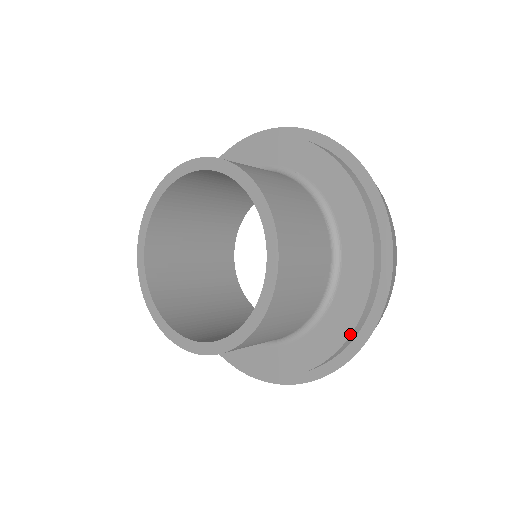
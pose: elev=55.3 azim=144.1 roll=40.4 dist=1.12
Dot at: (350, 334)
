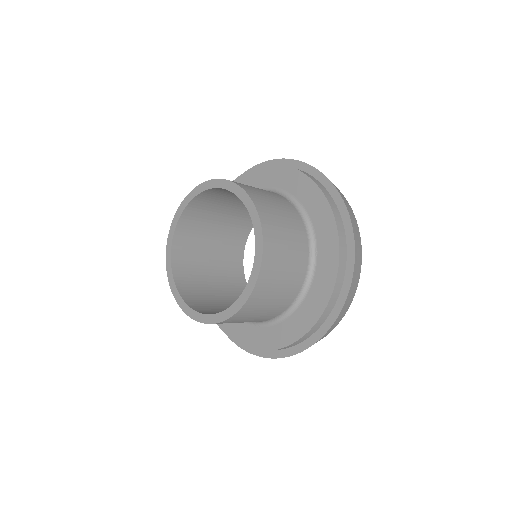
Dot at: (338, 263)
